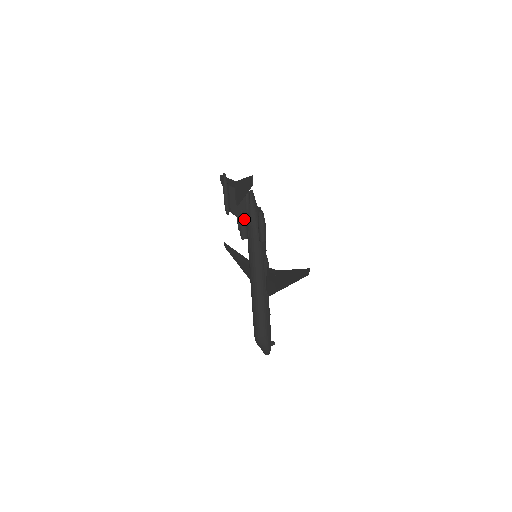
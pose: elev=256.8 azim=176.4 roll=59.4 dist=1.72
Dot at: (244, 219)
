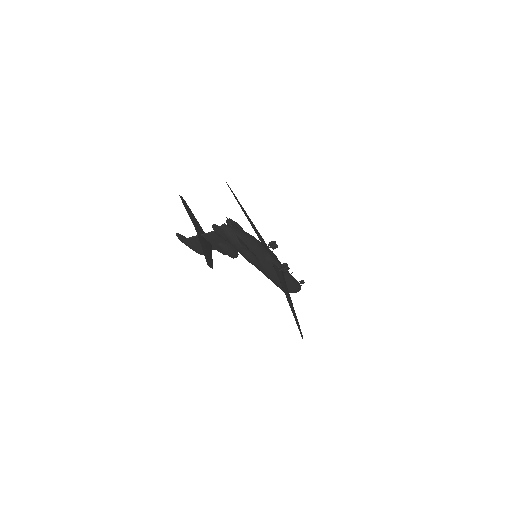
Dot at: (225, 249)
